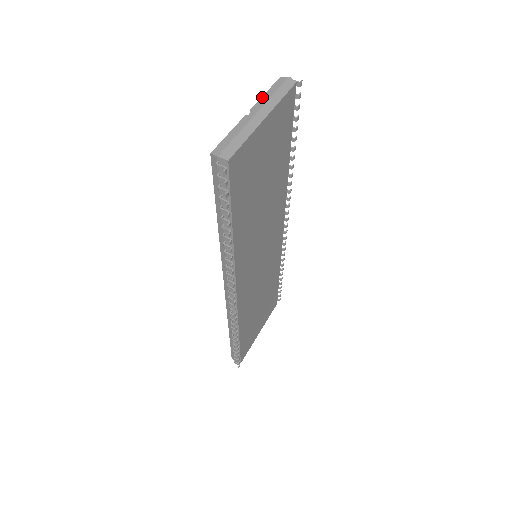
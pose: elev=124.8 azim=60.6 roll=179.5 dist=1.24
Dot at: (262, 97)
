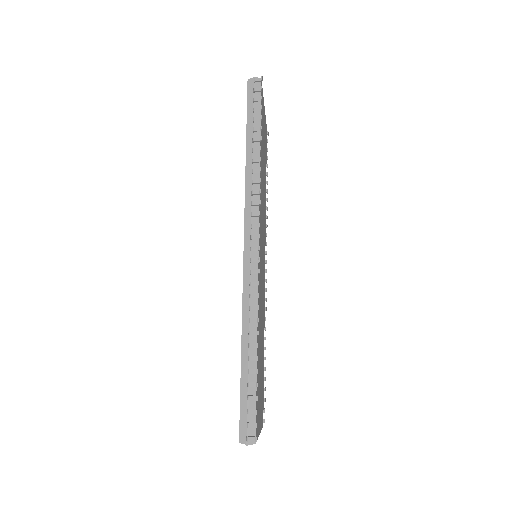
Dot at: occluded
